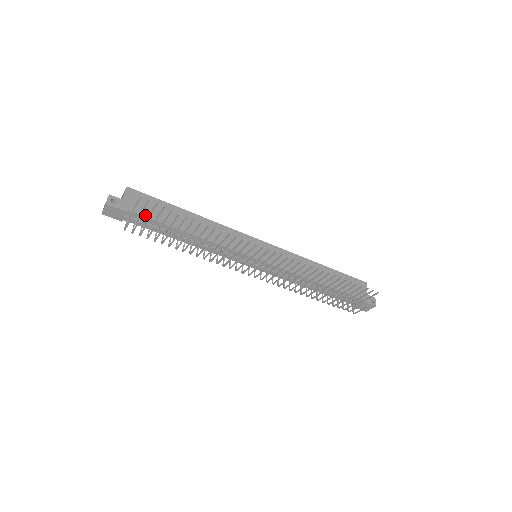
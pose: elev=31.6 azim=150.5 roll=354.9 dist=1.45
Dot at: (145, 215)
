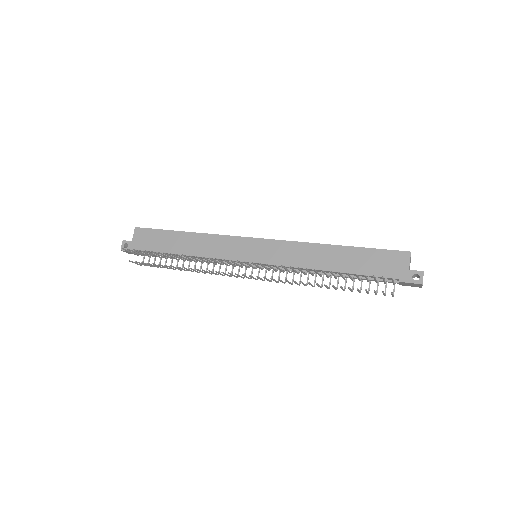
Dot at: (148, 250)
